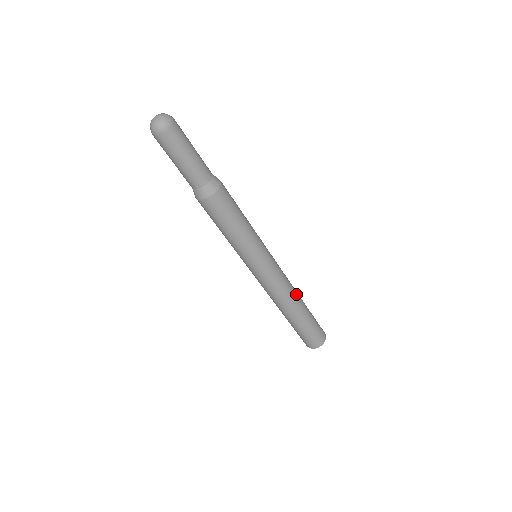
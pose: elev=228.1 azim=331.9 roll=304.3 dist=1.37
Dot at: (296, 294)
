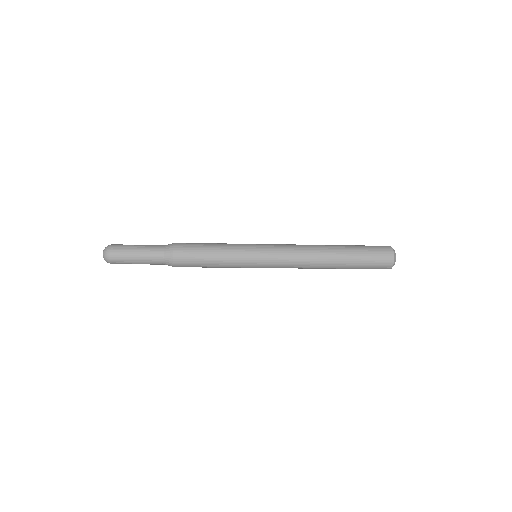
Dot at: (318, 258)
